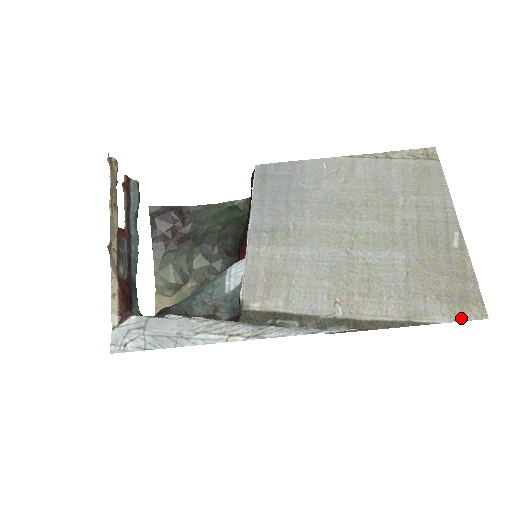
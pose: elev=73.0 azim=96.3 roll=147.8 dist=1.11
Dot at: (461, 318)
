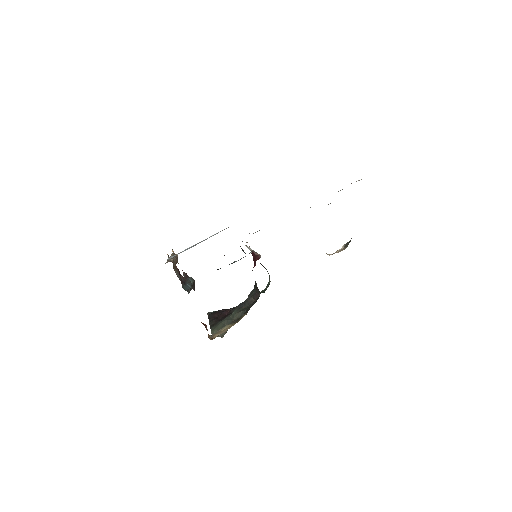
Dot at: occluded
